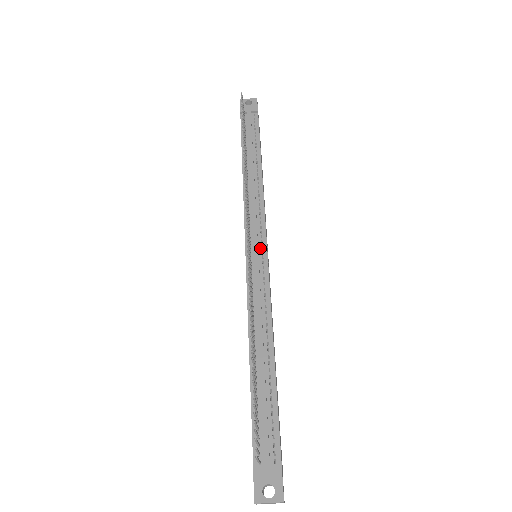
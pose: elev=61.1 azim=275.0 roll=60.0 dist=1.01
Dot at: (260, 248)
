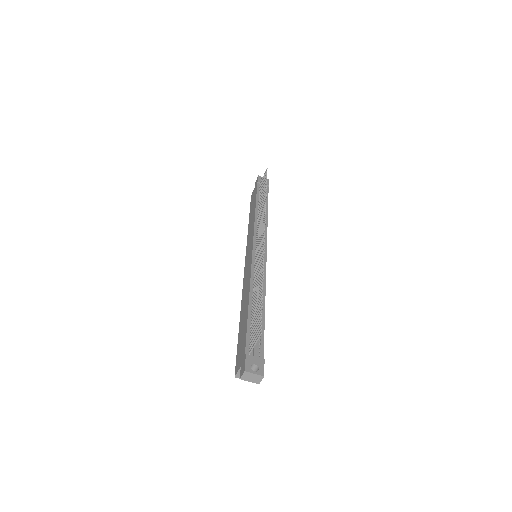
Dot at: occluded
